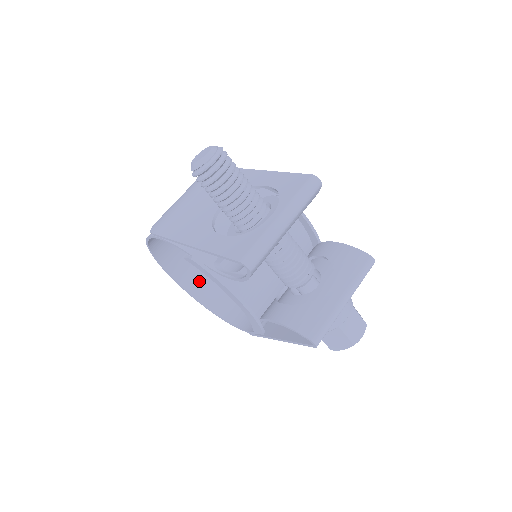
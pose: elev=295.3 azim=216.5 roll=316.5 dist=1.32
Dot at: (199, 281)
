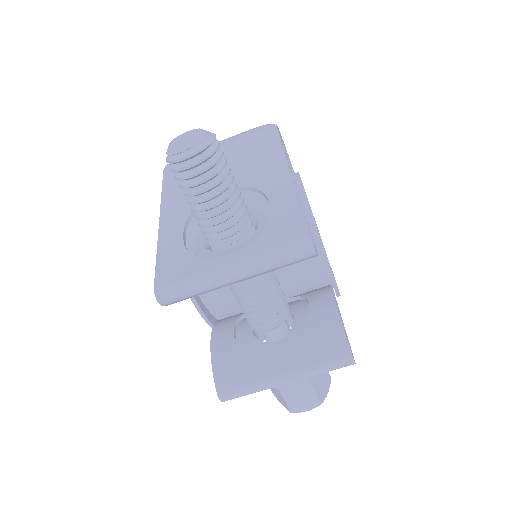
Dot at: occluded
